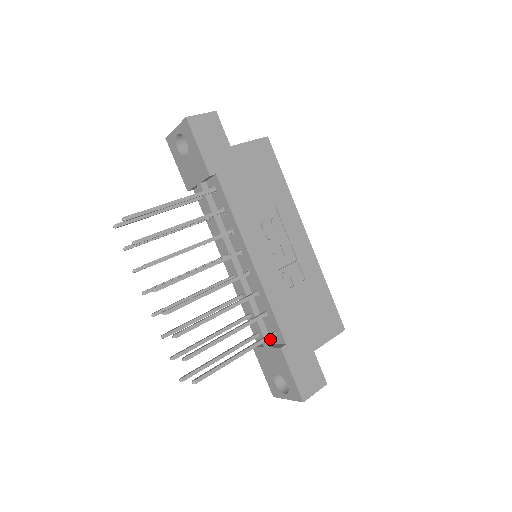
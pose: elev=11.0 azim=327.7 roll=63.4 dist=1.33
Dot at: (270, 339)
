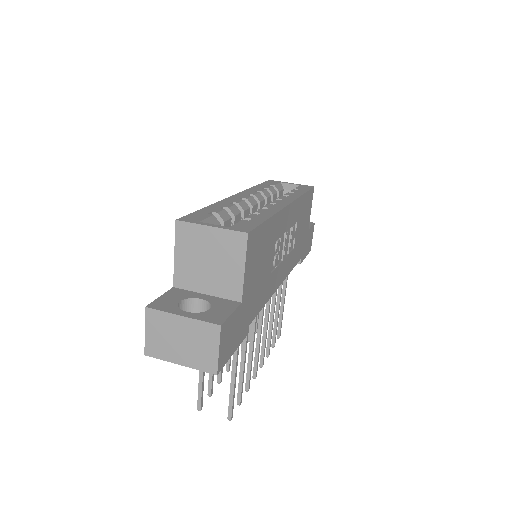
Dot at: occluded
